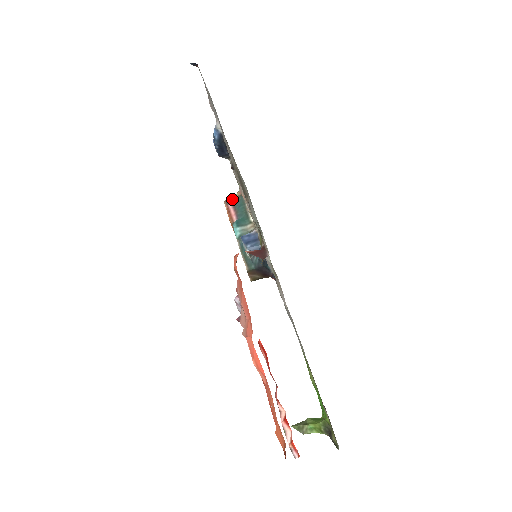
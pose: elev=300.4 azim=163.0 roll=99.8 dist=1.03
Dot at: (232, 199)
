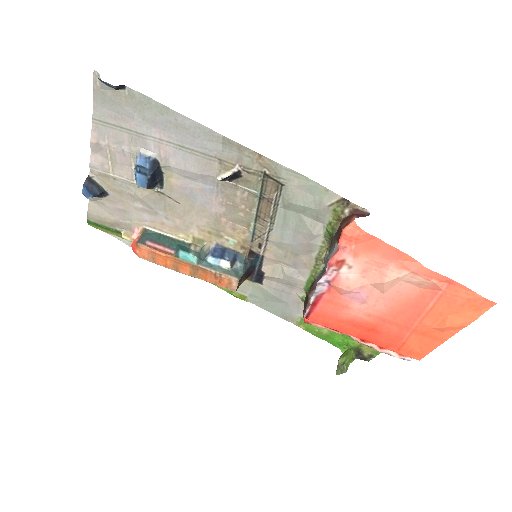
Dot at: (142, 237)
